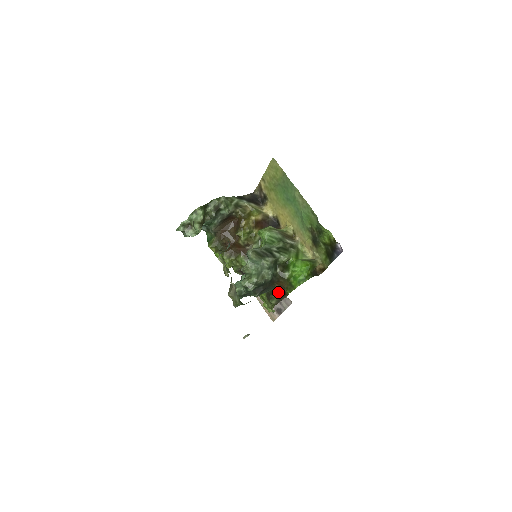
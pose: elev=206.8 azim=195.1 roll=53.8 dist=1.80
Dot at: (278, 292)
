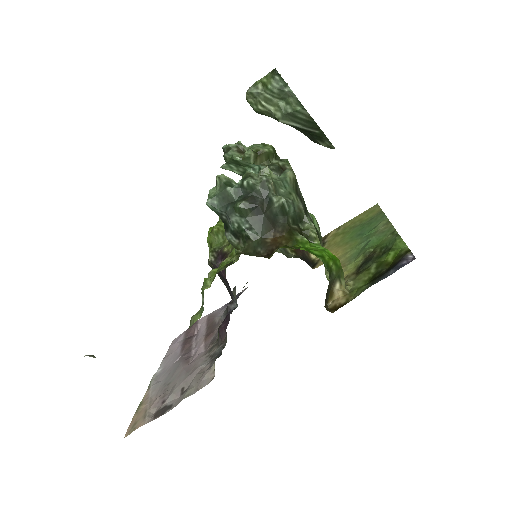
Dot at: (261, 249)
